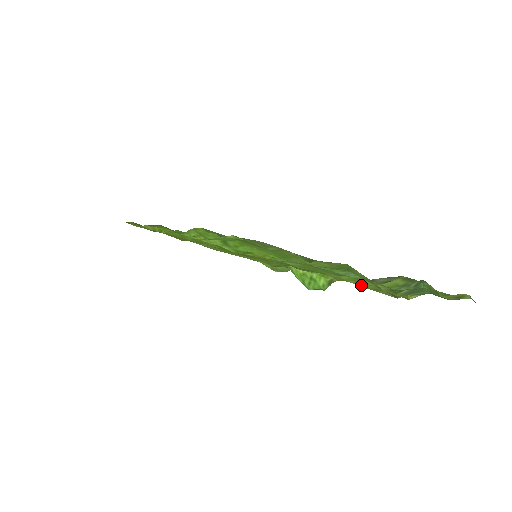
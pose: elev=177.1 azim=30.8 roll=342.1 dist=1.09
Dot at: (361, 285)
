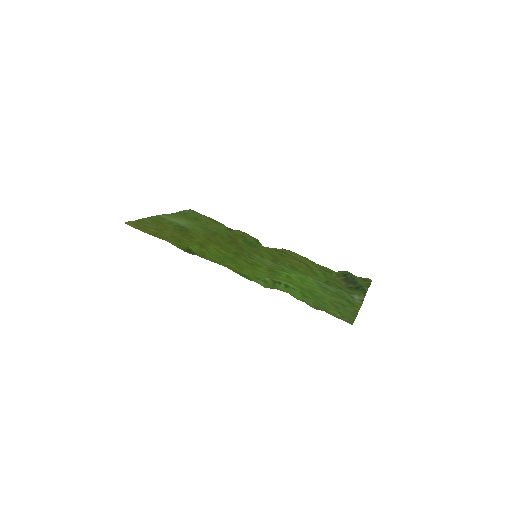
Dot at: (325, 278)
